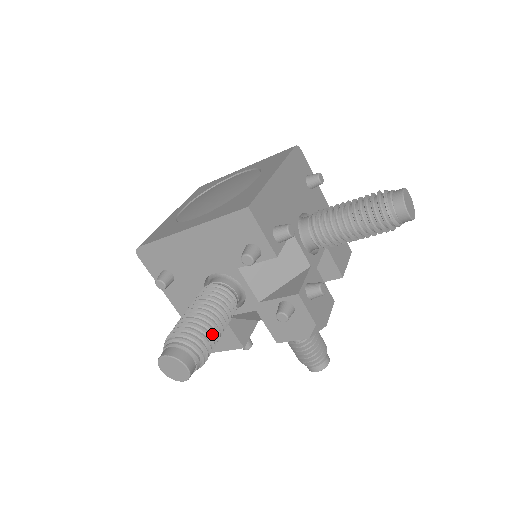
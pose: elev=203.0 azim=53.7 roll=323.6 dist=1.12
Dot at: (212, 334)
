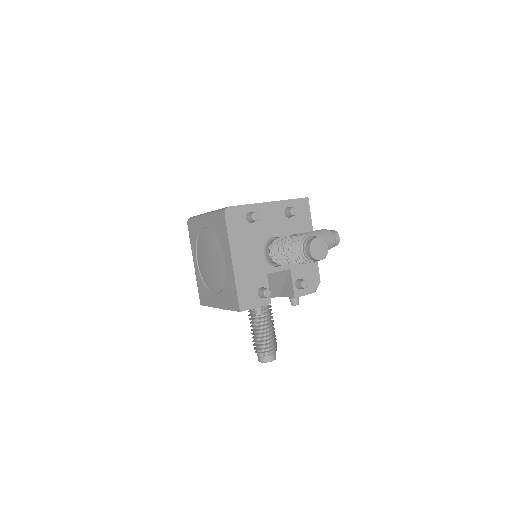
Dot at: (270, 336)
